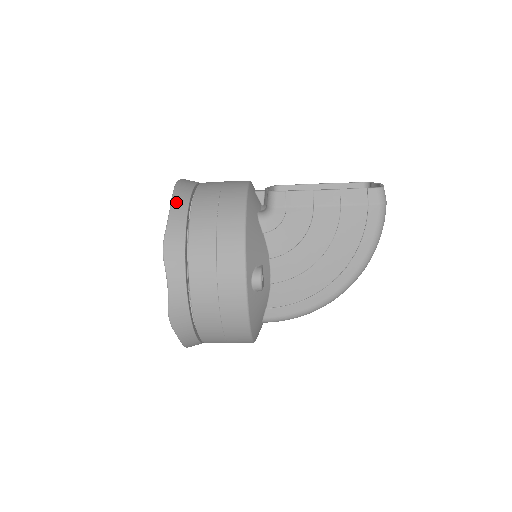
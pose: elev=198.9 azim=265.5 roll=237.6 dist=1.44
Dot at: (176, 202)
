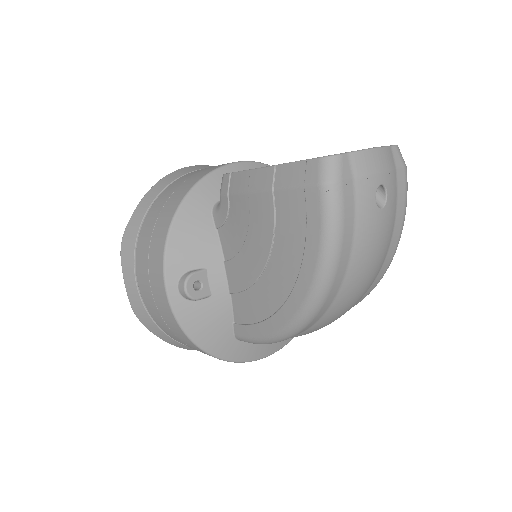
Dot at: (149, 193)
